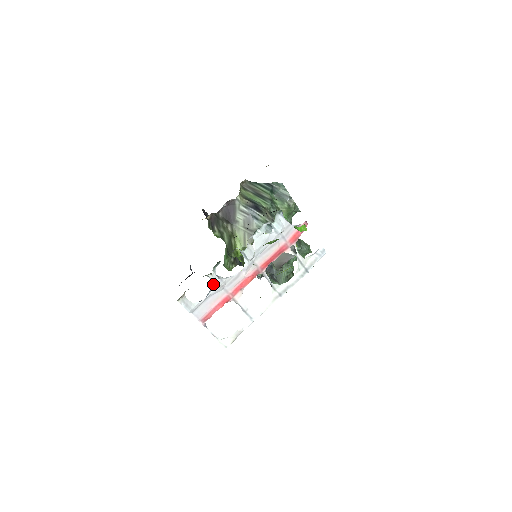
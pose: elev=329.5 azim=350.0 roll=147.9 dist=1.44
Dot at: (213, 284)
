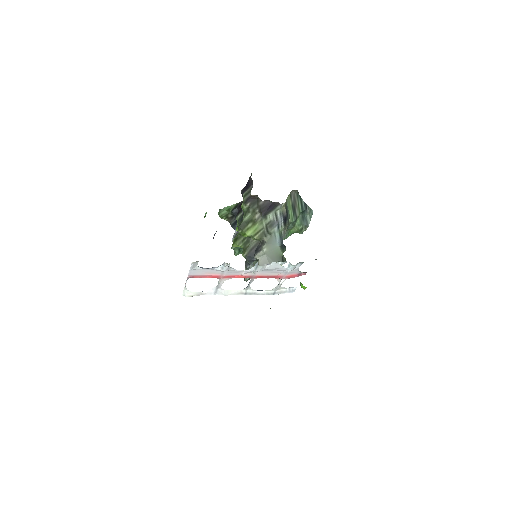
Dot at: (221, 267)
